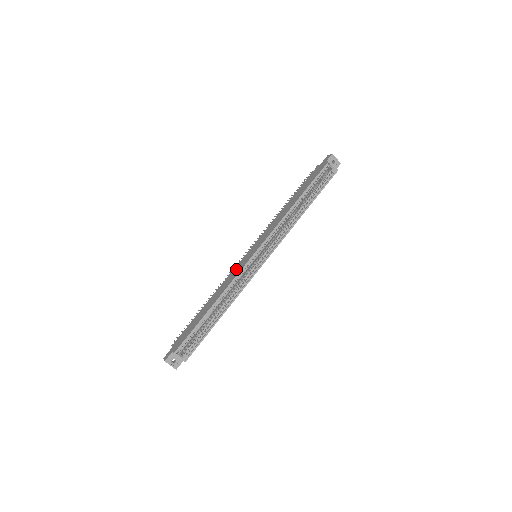
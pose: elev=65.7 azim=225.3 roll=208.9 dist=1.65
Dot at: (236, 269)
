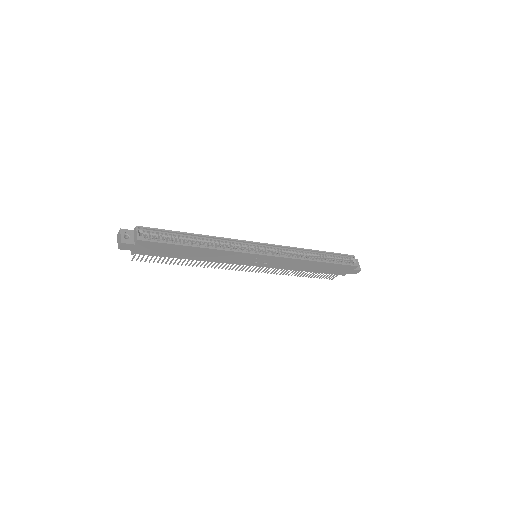
Dot at: occluded
